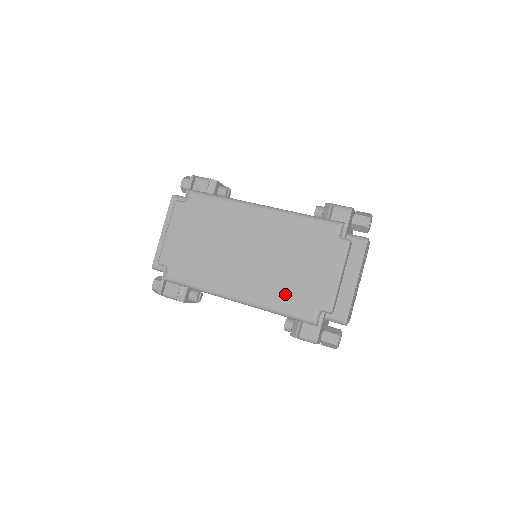
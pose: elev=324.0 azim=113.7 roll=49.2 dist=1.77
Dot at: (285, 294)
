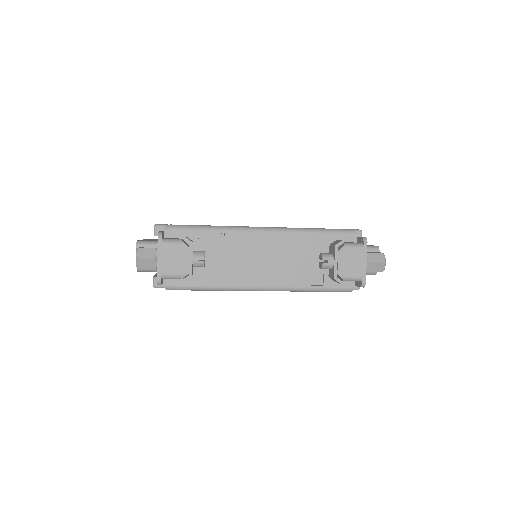
Dot at: occluded
